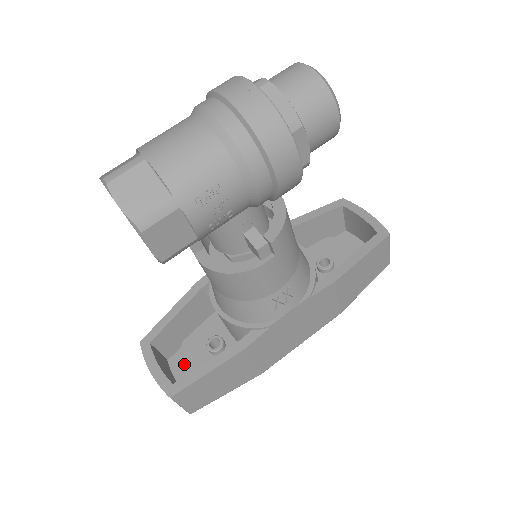
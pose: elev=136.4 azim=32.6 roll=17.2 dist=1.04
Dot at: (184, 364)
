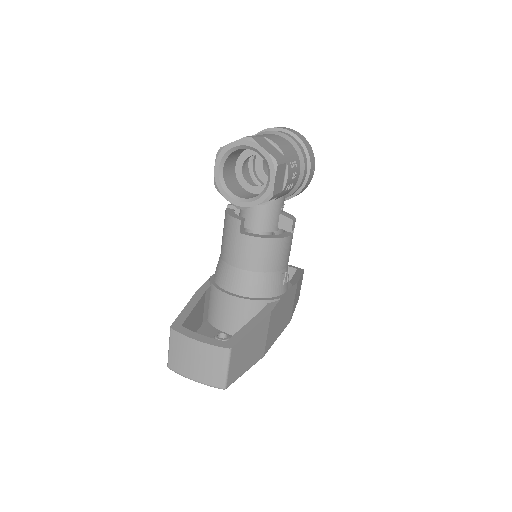
Dot at: occluded
